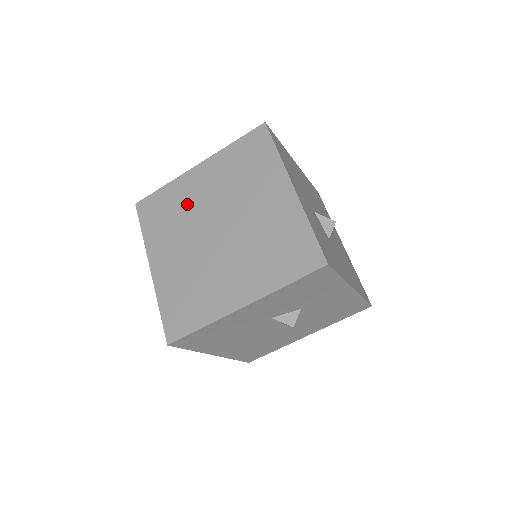
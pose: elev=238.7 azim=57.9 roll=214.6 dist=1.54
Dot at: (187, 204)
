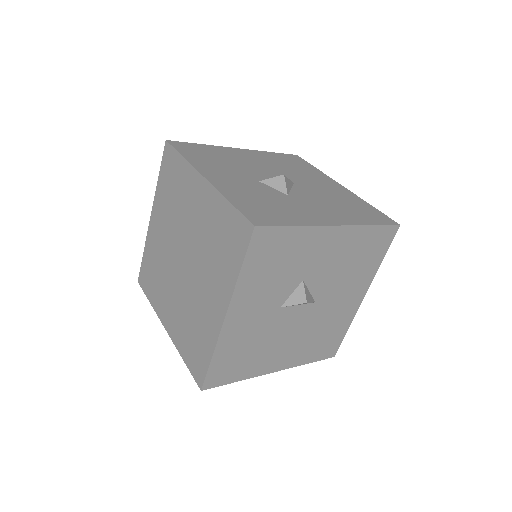
Dot at: (159, 255)
